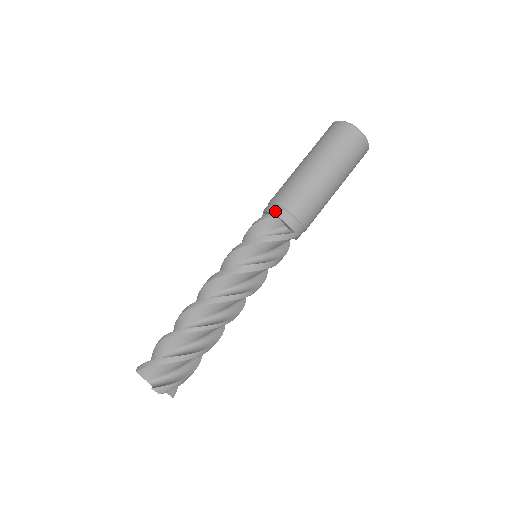
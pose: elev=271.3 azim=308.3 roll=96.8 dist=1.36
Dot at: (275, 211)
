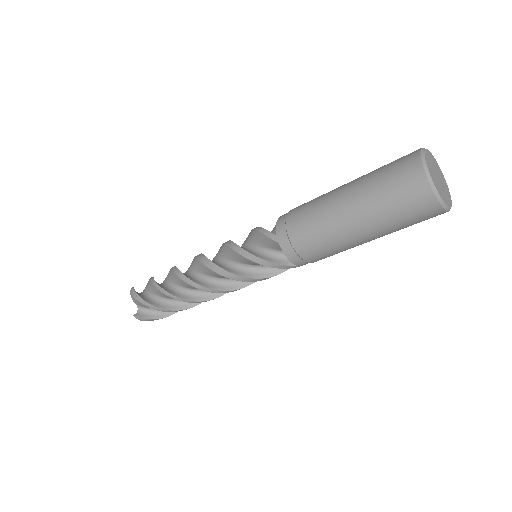
Dot at: (281, 237)
